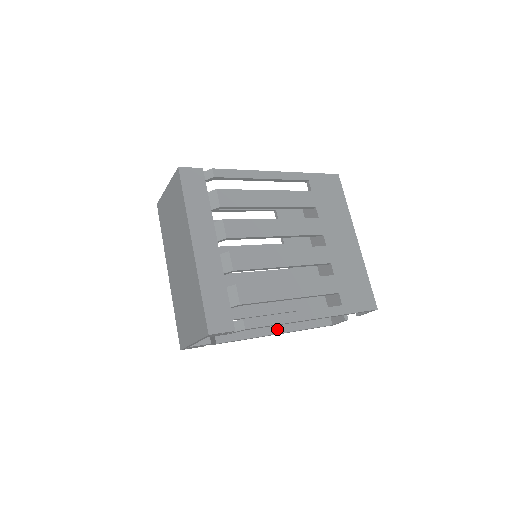
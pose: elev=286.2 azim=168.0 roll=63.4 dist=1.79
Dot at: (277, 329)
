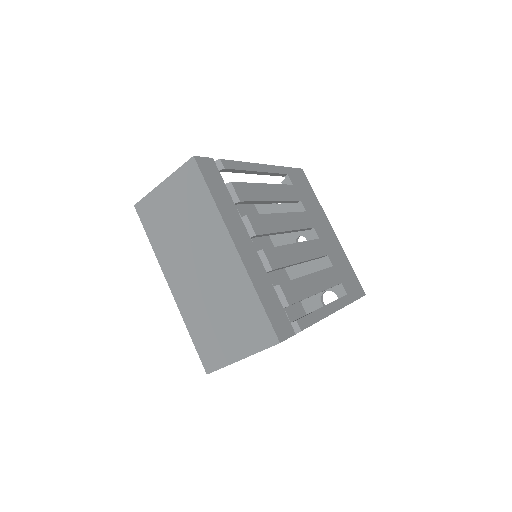
Dot at: occluded
